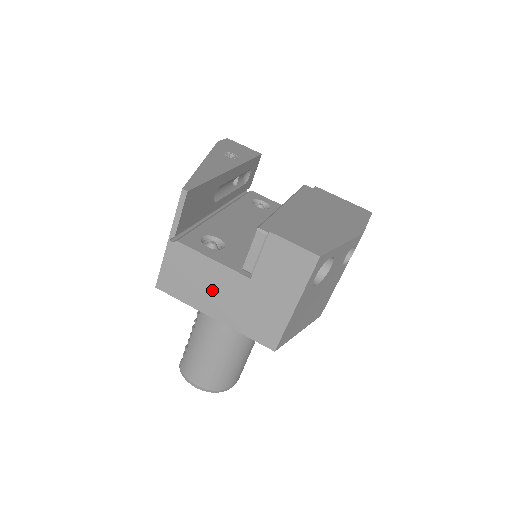
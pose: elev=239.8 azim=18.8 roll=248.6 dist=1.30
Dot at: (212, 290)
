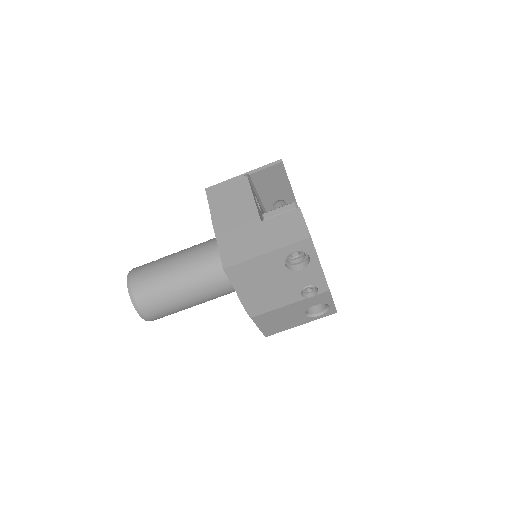
Dot at: (233, 212)
